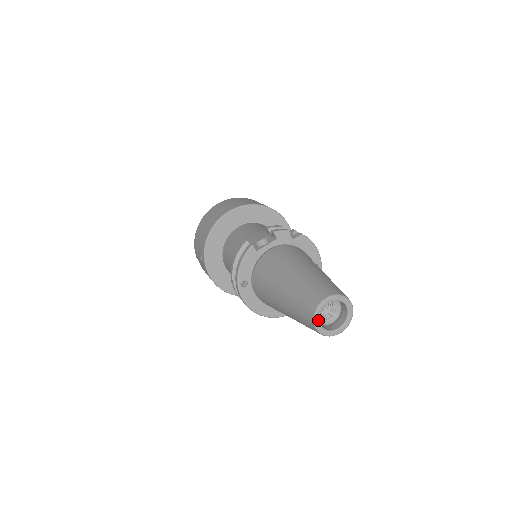
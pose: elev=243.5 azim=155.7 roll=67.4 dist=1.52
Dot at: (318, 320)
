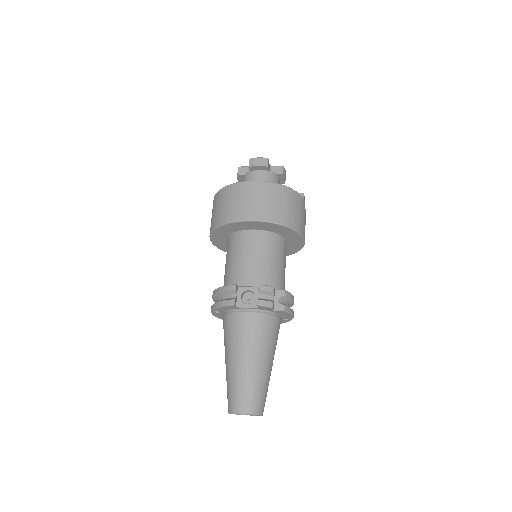
Dot at: occluded
